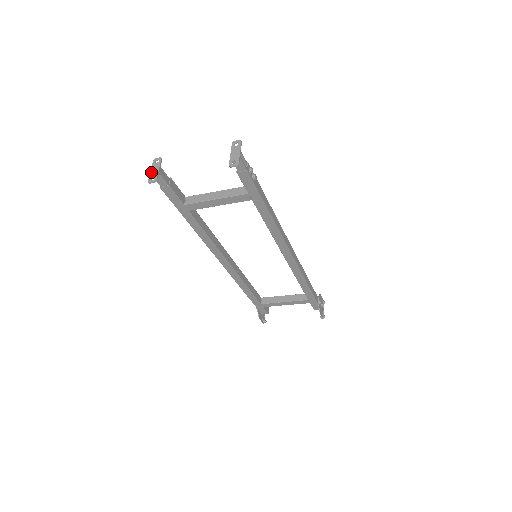
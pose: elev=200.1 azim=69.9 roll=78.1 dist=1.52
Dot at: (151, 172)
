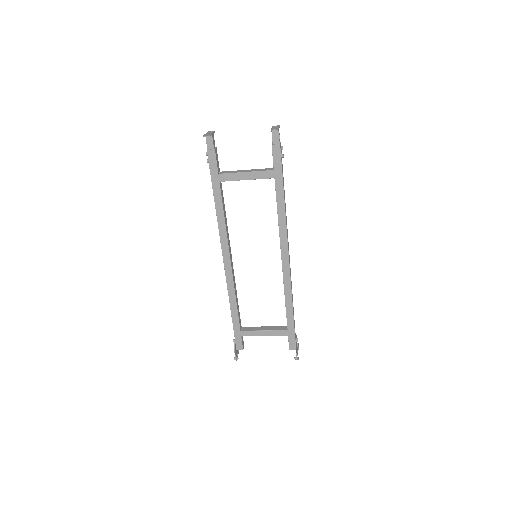
Dot at: (206, 134)
